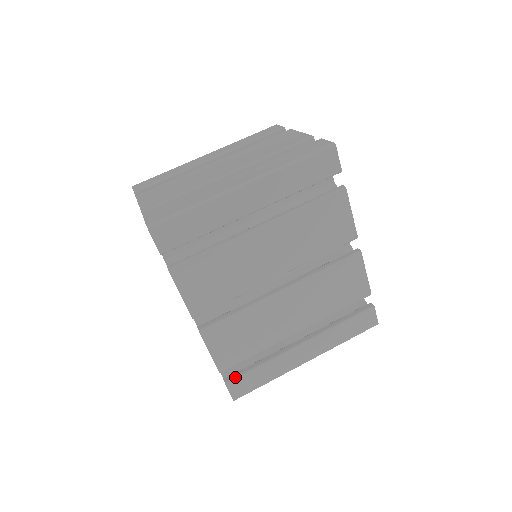
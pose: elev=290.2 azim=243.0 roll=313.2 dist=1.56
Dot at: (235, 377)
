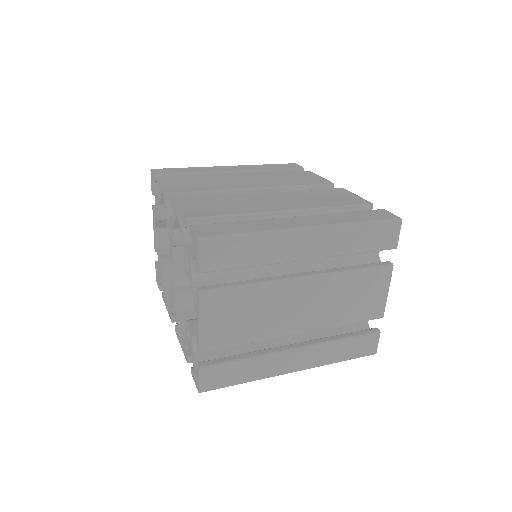
Dot at: (204, 225)
